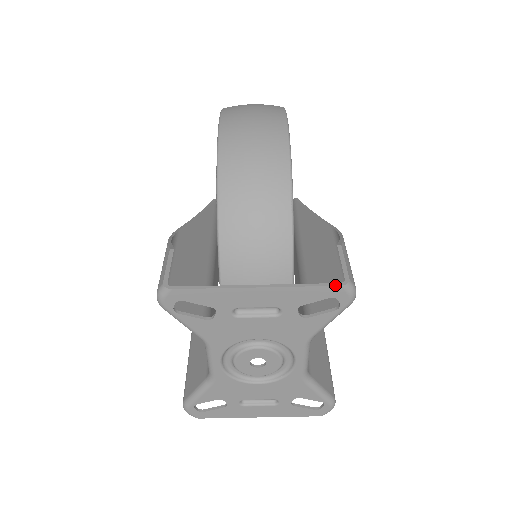
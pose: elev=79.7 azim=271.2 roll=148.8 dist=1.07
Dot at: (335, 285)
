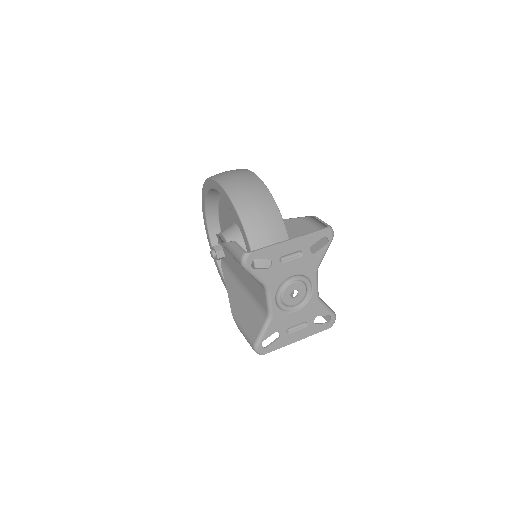
Dot at: (325, 228)
